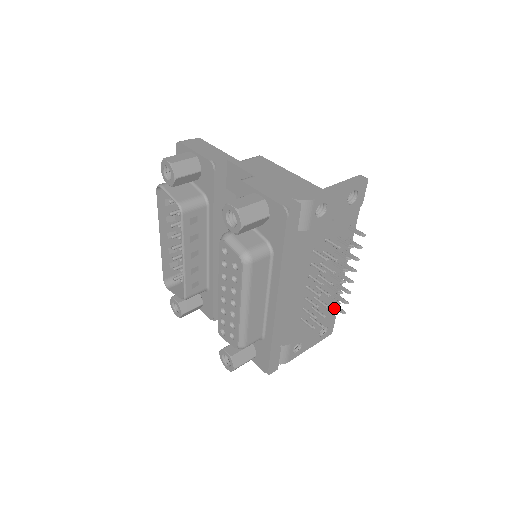
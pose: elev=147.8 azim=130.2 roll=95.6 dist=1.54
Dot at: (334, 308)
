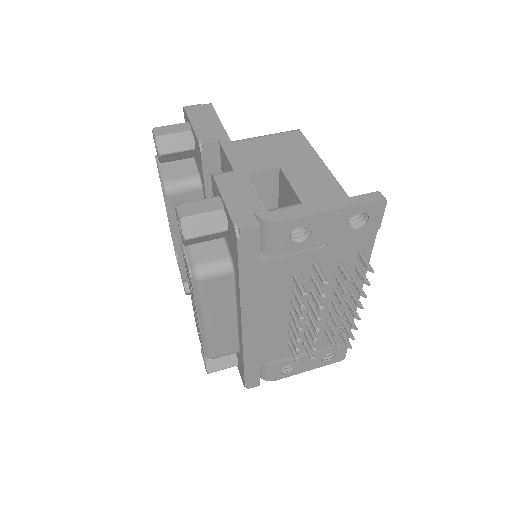
Dot at: occluded
